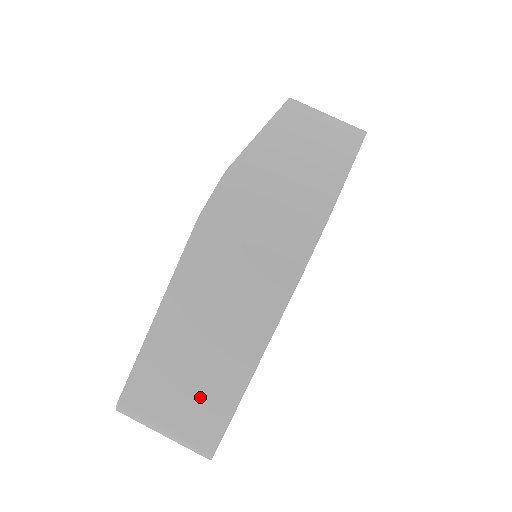
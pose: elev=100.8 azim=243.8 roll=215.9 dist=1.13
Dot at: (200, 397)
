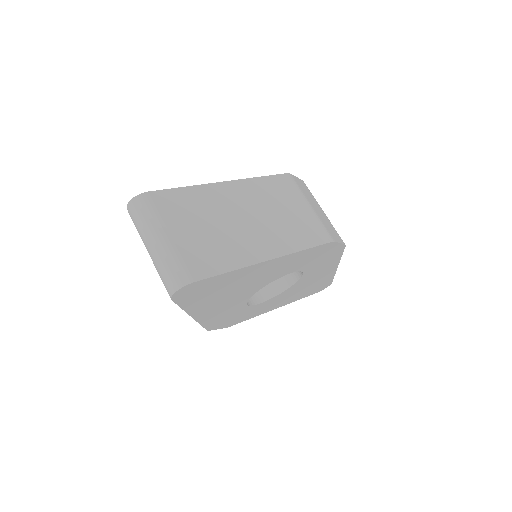
Dot at: (216, 241)
